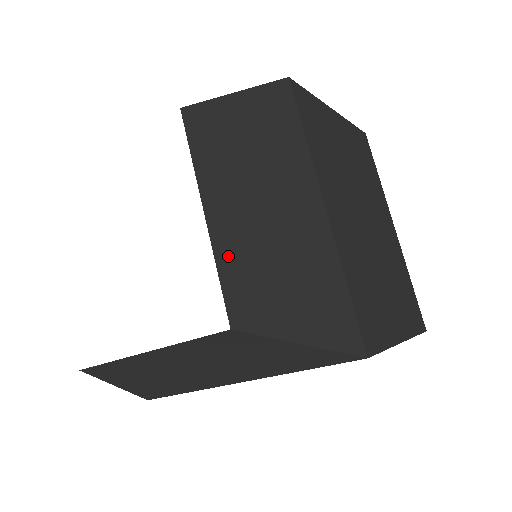
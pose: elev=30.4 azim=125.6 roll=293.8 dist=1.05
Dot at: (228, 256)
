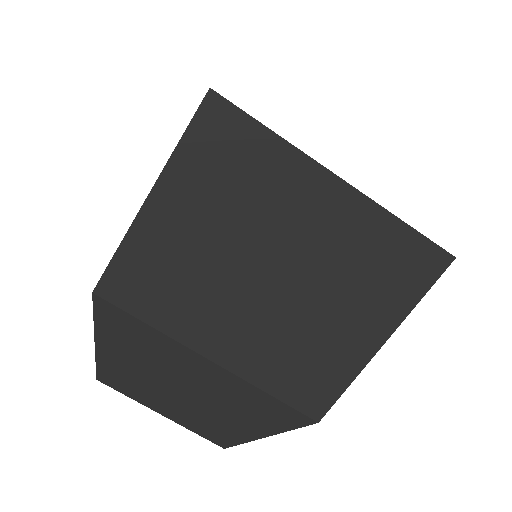
Dot at: (191, 424)
